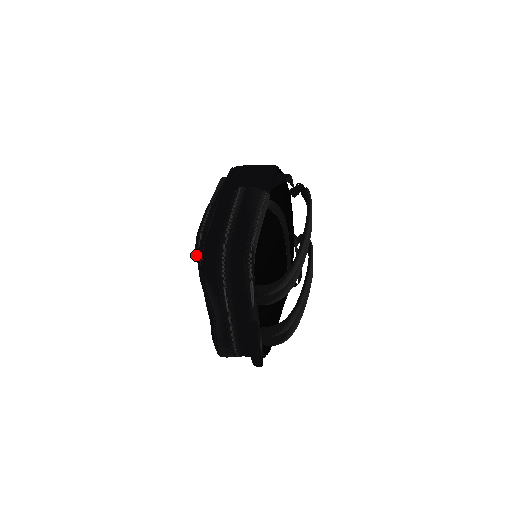
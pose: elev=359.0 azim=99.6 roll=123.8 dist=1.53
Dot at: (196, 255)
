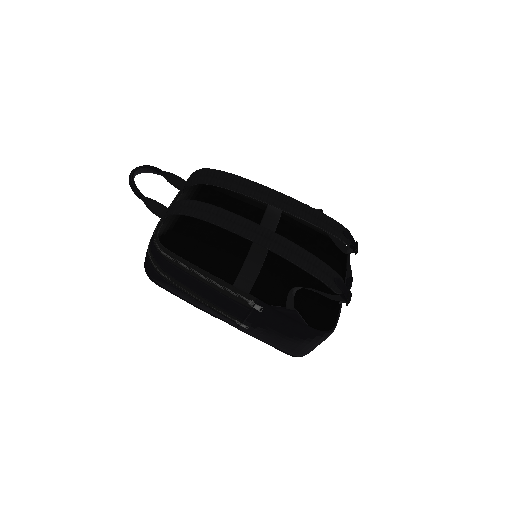
Dot at: occluded
